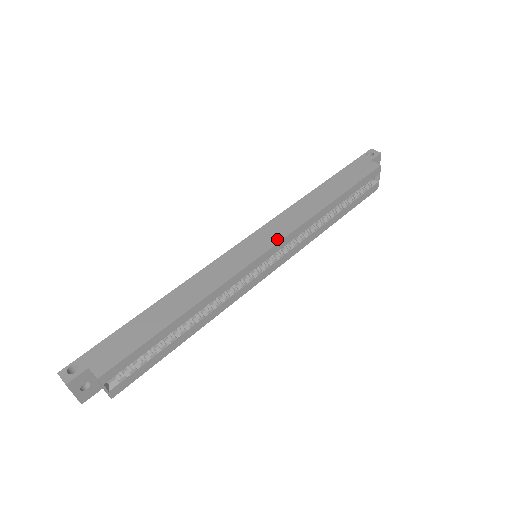
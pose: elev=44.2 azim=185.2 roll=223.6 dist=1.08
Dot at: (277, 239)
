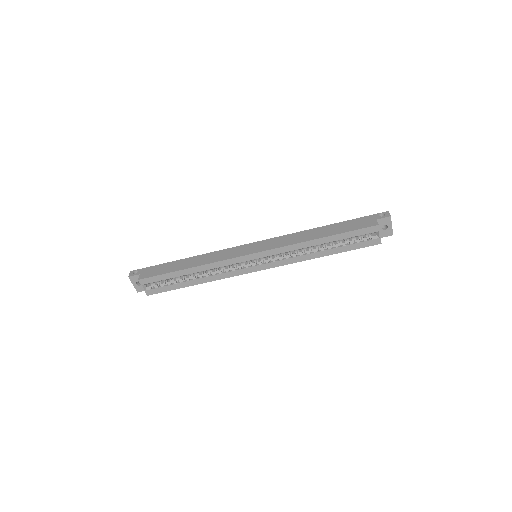
Dot at: (265, 249)
